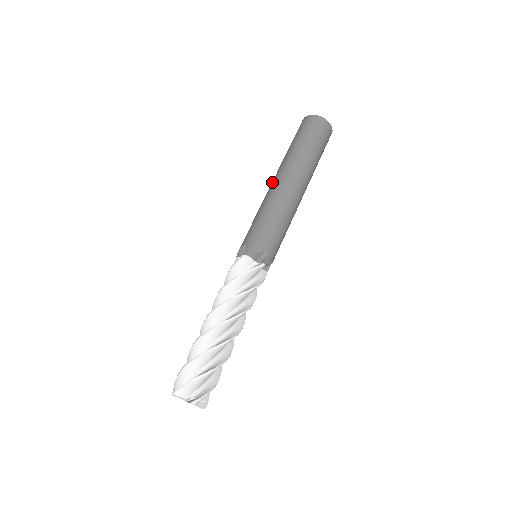
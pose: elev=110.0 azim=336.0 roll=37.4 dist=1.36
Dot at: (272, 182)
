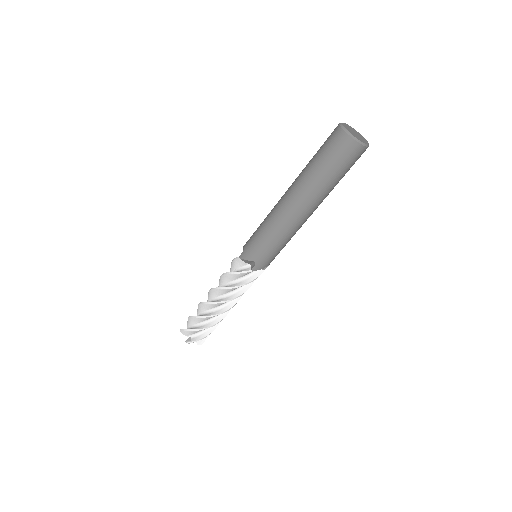
Dot at: (290, 205)
